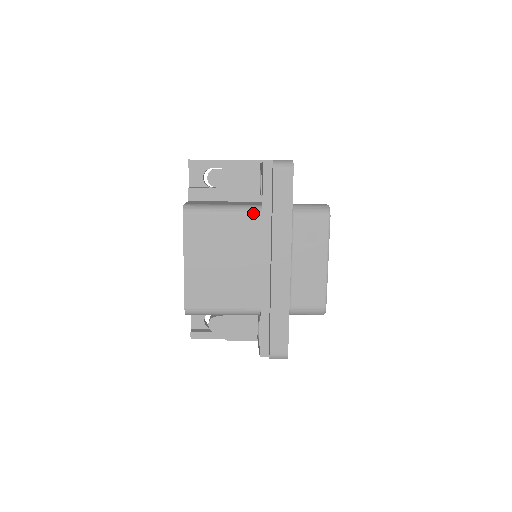
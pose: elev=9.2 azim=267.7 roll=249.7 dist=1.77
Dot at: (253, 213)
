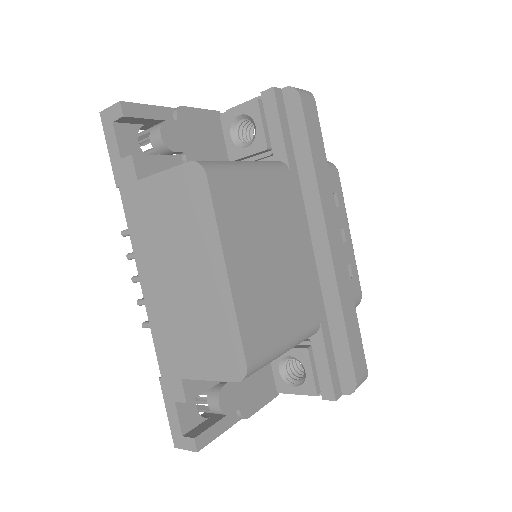
Dot at: (281, 169)
